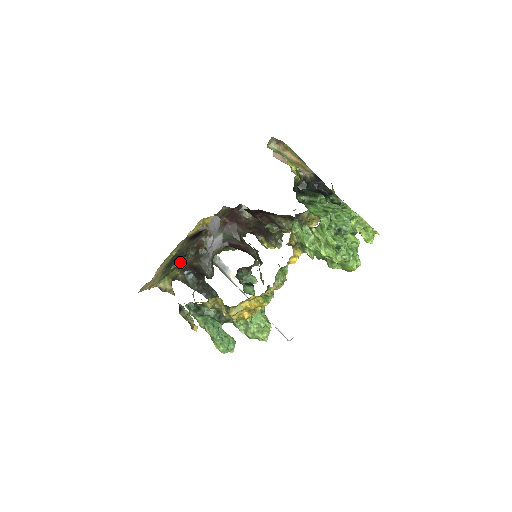
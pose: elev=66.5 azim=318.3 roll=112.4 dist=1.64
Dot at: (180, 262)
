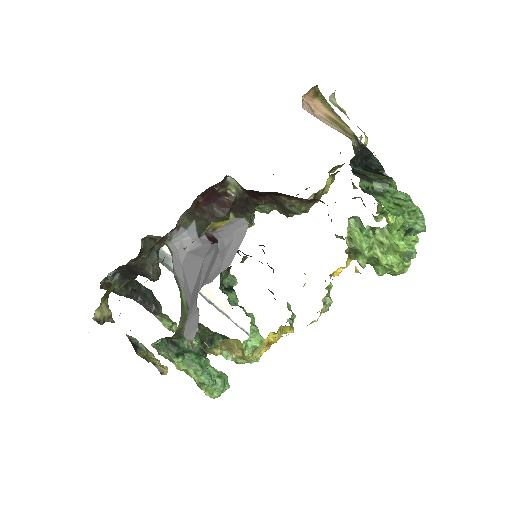
Dot at: occluded
